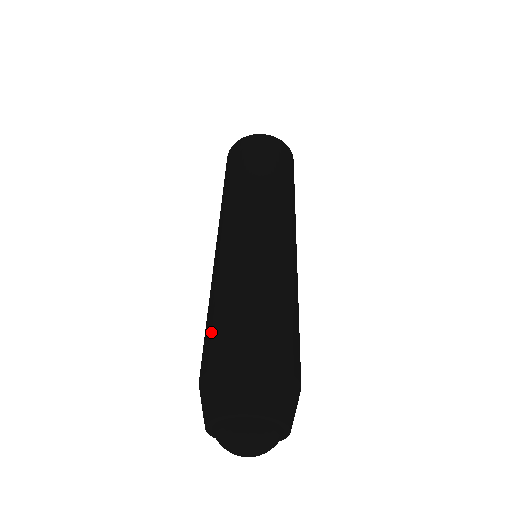
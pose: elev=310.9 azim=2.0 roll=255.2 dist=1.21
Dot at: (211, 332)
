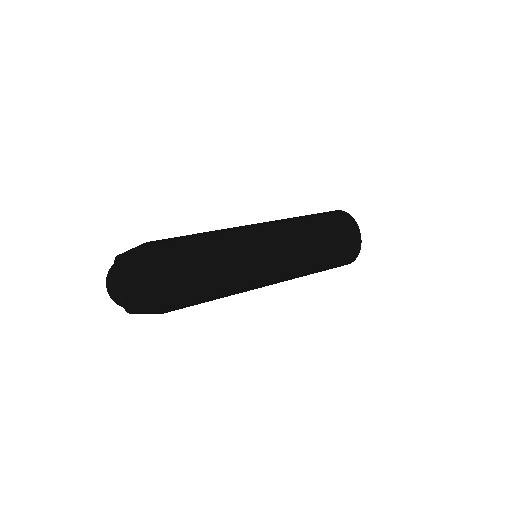
Dot at: occluded
